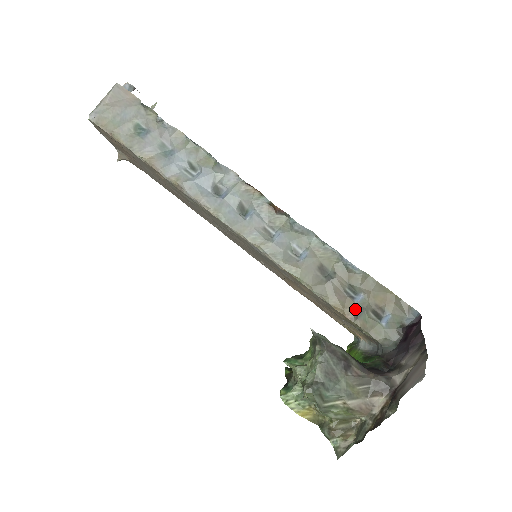
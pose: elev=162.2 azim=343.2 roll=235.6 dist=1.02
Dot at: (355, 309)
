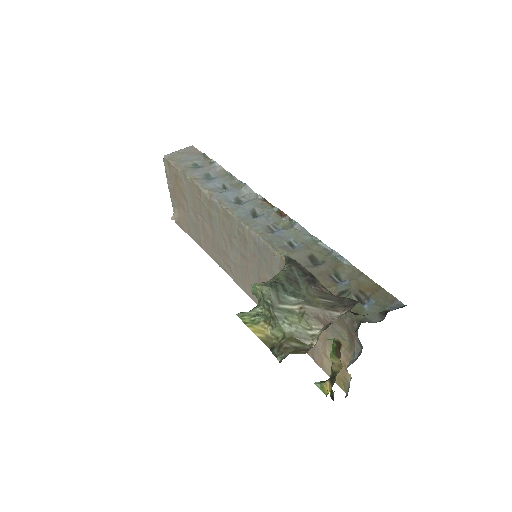
Dot at: (338, 290)
